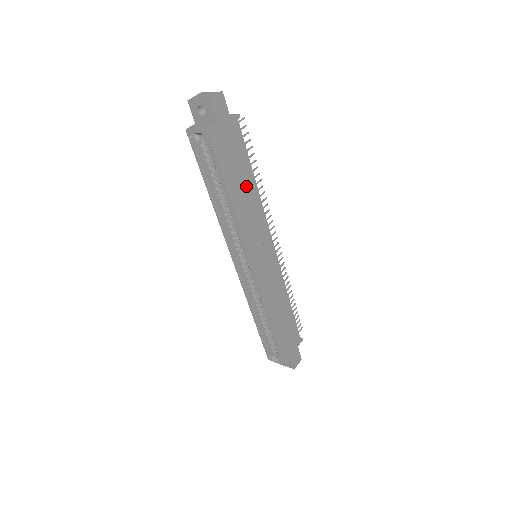
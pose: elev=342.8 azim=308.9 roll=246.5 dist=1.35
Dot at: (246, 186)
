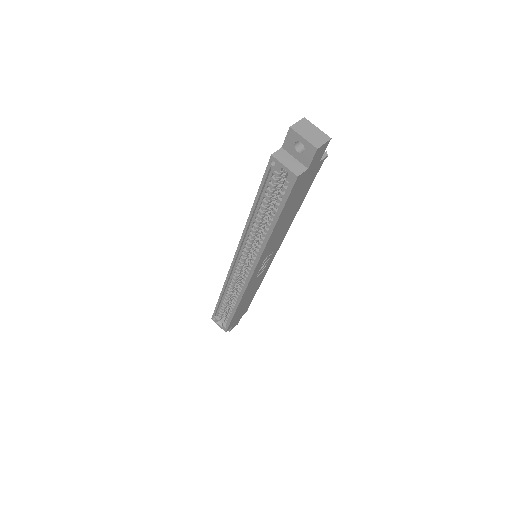
Dot at: (291, 214)
